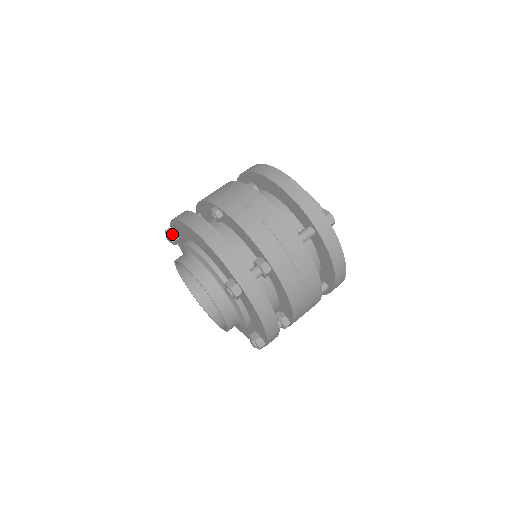
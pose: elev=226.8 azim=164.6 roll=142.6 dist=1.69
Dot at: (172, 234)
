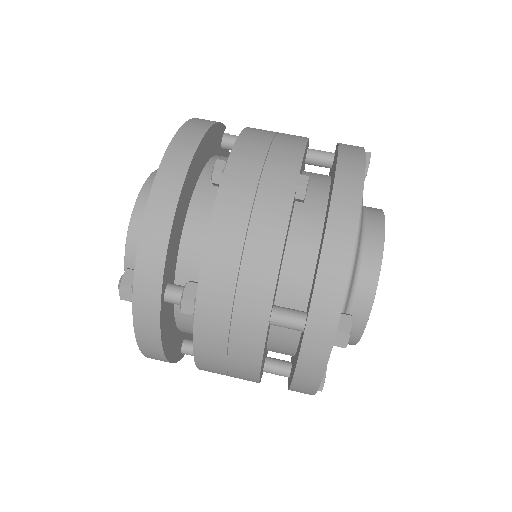
Dot at: occluded
